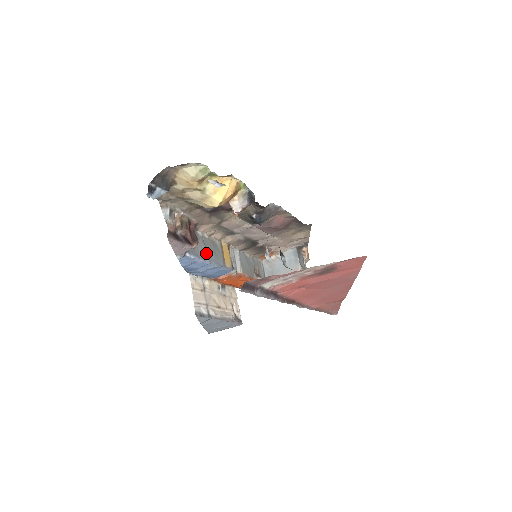
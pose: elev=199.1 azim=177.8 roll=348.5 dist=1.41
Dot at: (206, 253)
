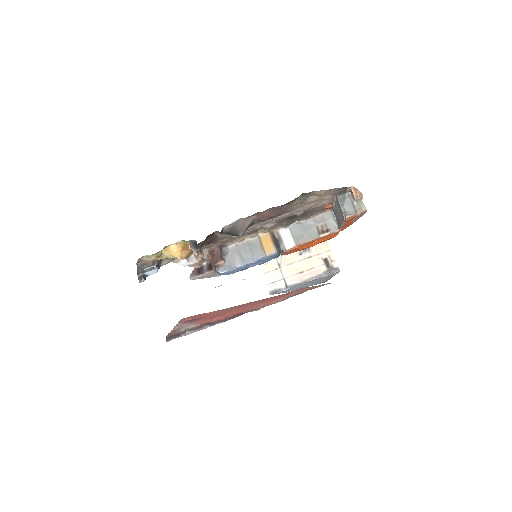
Dot at: (240, 259)
